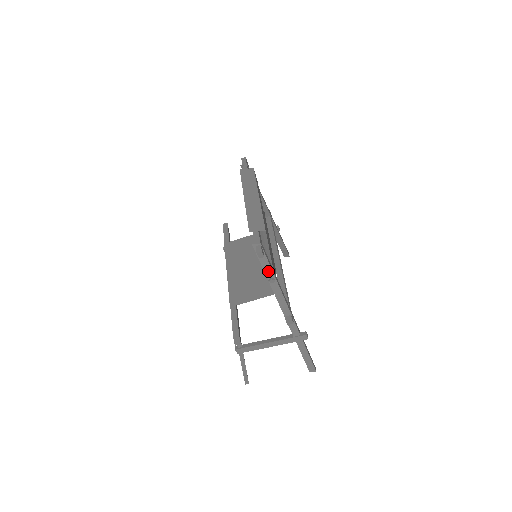
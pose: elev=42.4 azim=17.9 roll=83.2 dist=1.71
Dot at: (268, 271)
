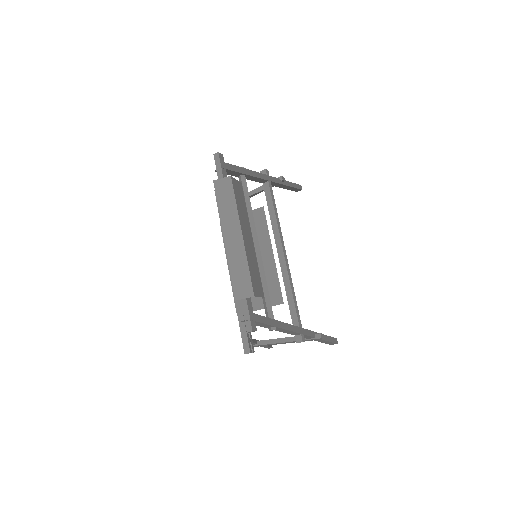
Dot at: (266, 326)
